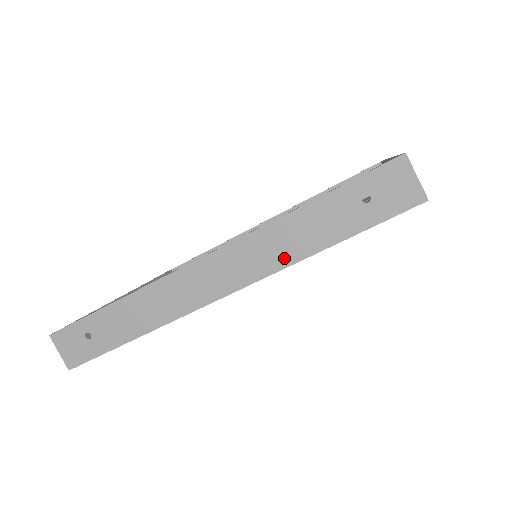
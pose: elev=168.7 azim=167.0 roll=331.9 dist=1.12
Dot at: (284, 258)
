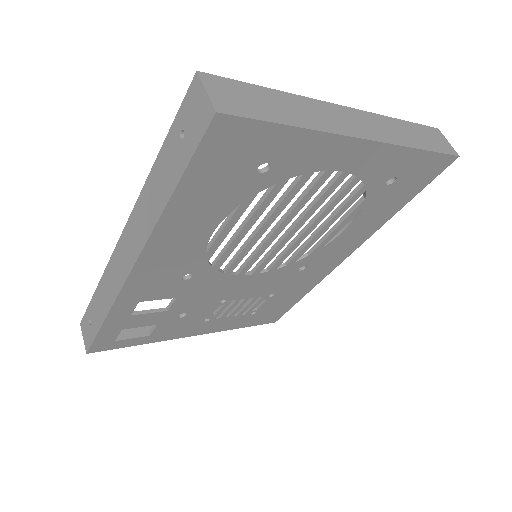
Dot at: (151, 220)
